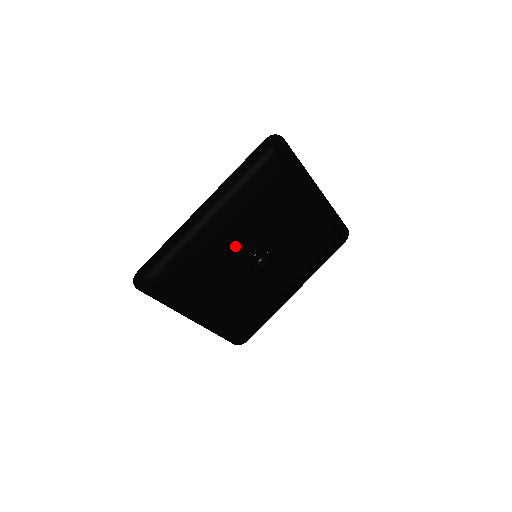
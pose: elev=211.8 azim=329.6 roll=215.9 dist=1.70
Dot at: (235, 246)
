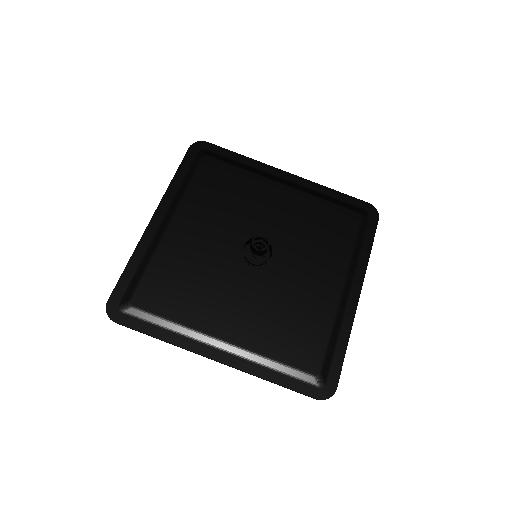
Dot at: (217, 248)
